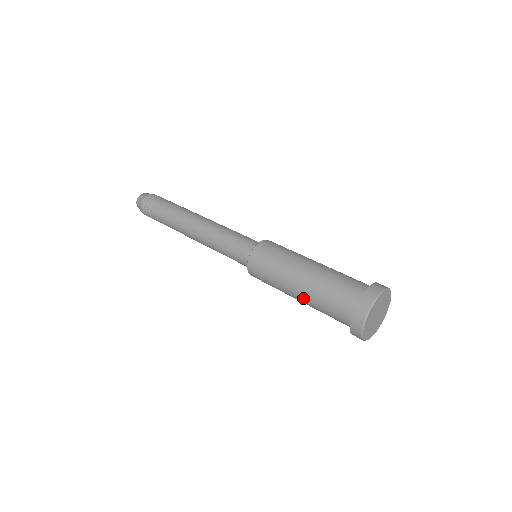
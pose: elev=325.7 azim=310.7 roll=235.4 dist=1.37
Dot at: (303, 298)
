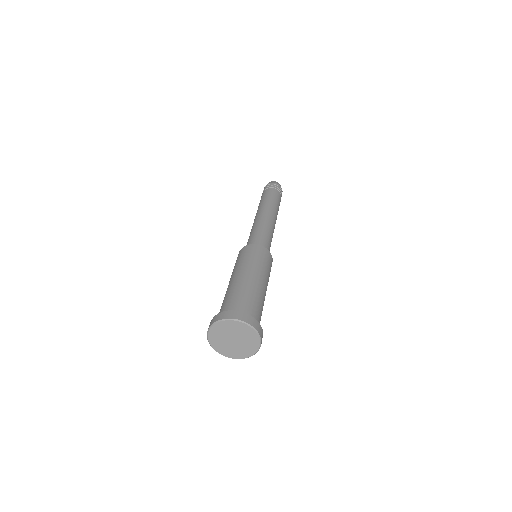
Dot at: occluded
